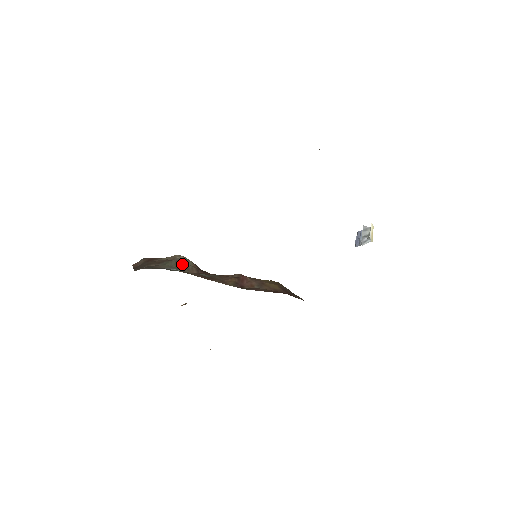
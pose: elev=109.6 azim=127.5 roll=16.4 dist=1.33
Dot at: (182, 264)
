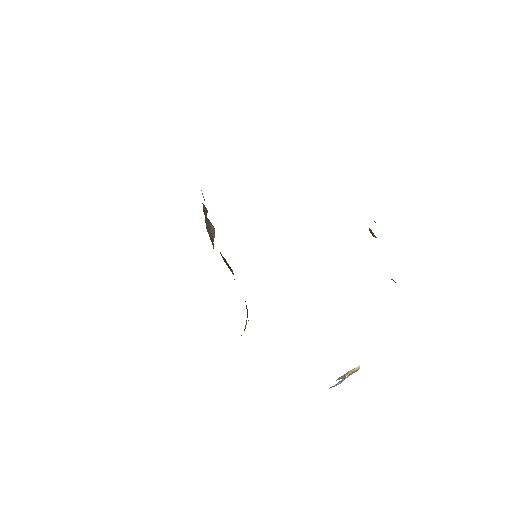
Dot at: (209, 224)
